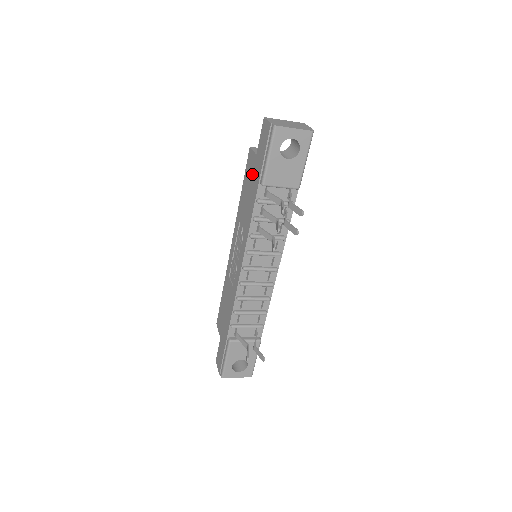
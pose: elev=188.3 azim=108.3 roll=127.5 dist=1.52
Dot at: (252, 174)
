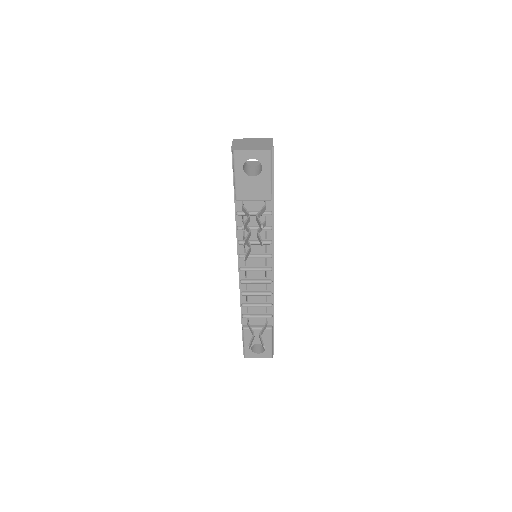
Dot at: occluded
